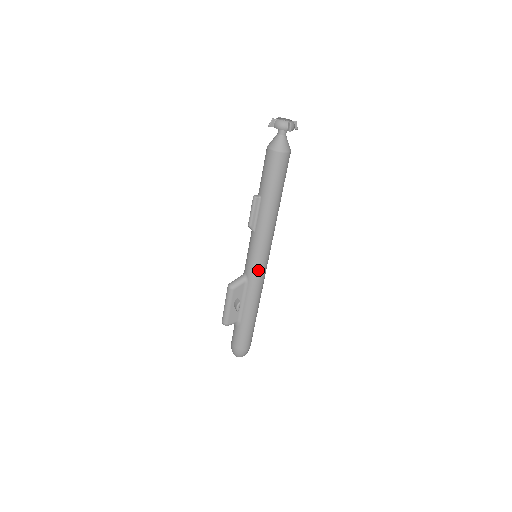
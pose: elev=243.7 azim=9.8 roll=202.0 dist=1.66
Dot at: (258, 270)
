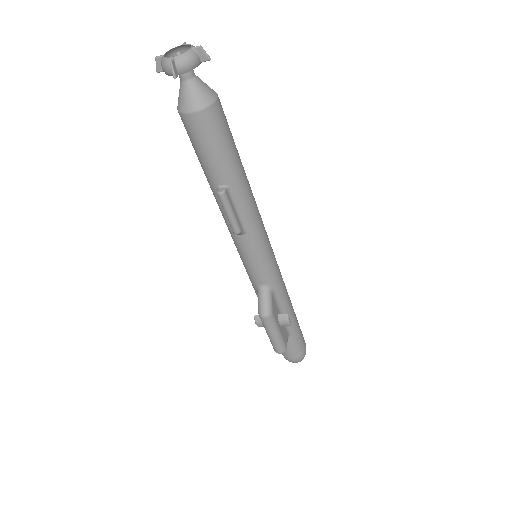
Dot at: (275, 265)
